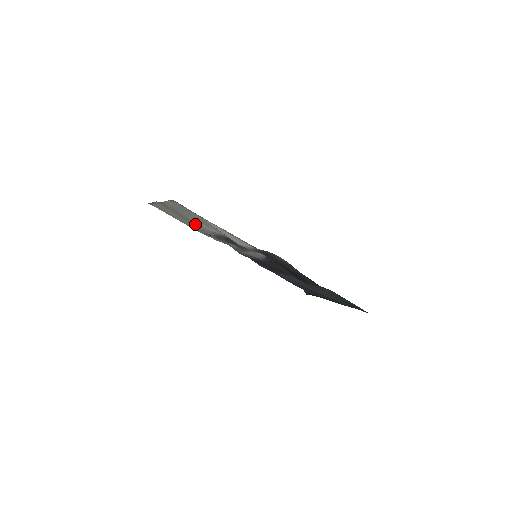
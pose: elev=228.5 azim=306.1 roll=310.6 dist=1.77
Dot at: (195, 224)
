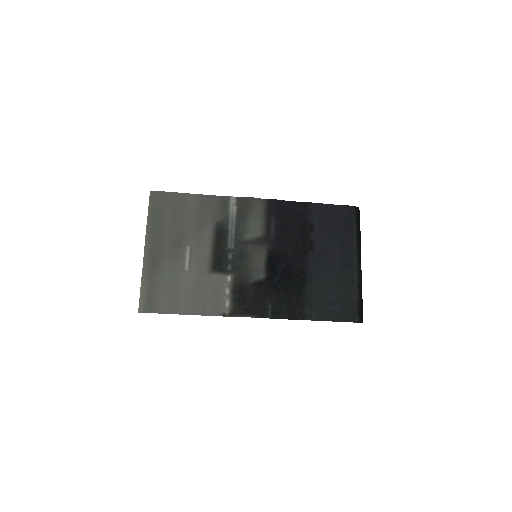
Dot at: (189, 239)
